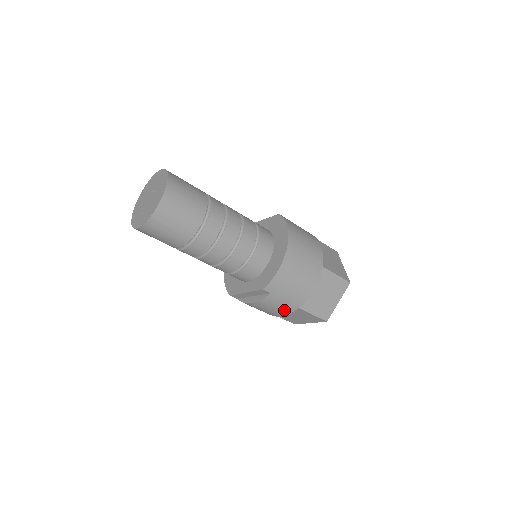
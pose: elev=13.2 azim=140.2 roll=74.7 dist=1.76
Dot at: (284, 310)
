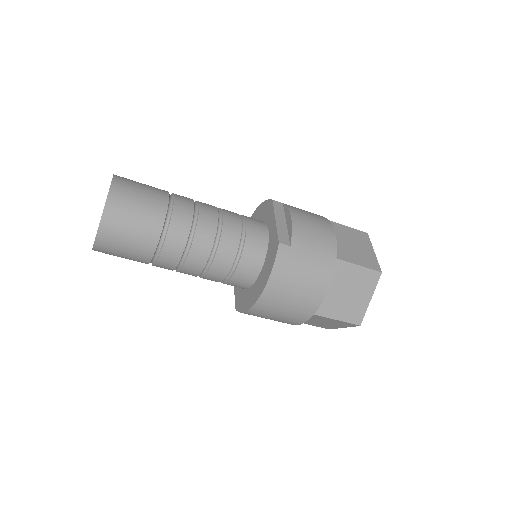
Dot at: occluded
